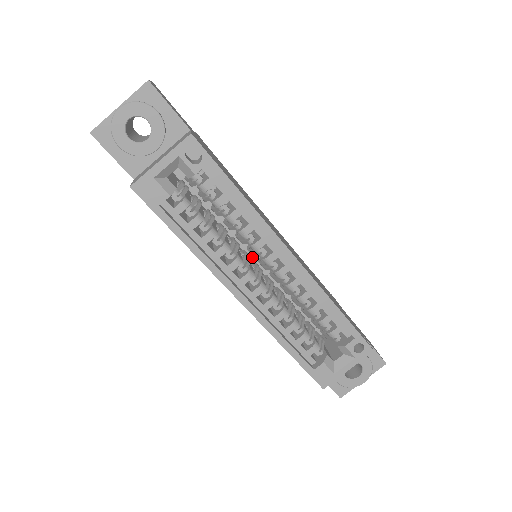
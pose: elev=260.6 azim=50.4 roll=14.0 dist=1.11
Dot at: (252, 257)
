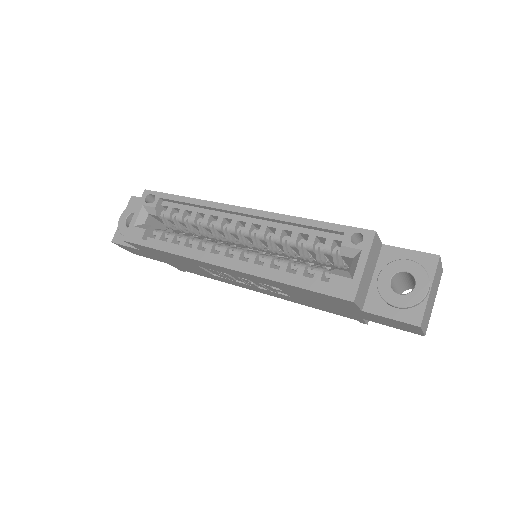
Dot at: occluded
